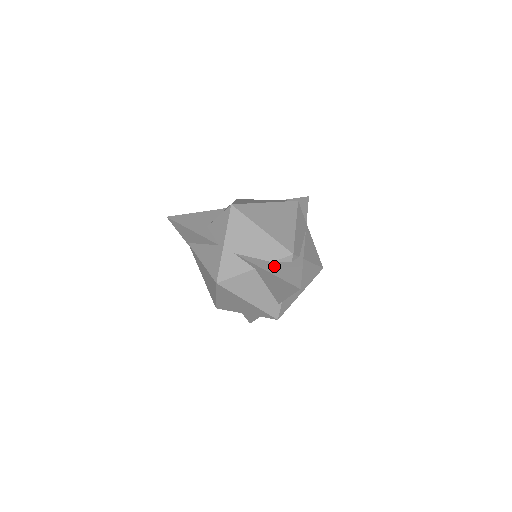
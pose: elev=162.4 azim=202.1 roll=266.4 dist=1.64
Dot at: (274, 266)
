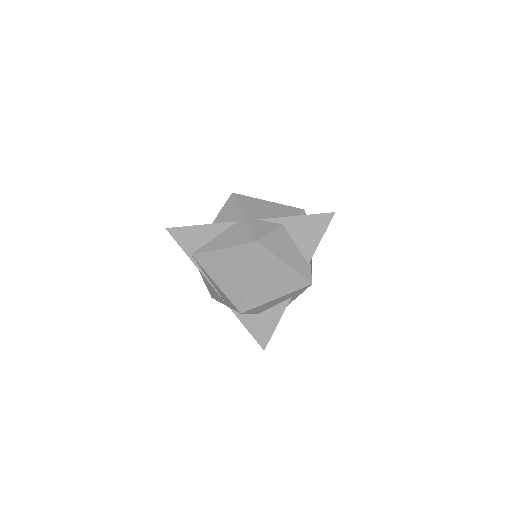
Dot at: occluded
